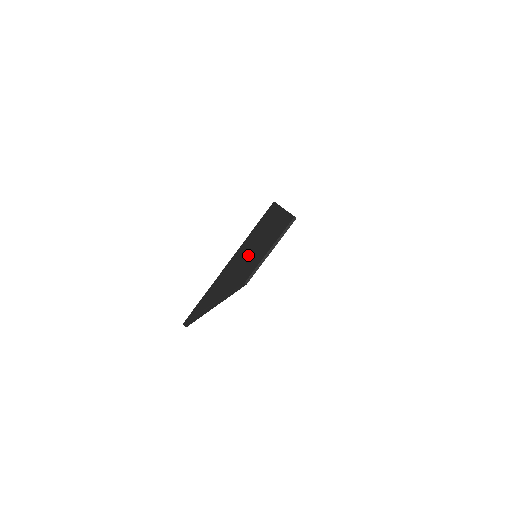
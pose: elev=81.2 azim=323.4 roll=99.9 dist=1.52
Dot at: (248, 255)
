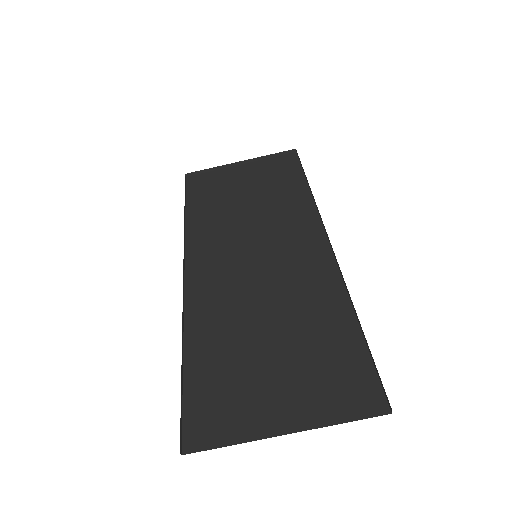
Dot at: (267, 302)
